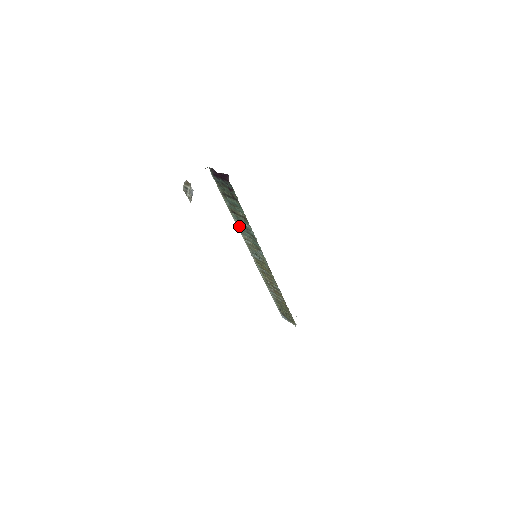
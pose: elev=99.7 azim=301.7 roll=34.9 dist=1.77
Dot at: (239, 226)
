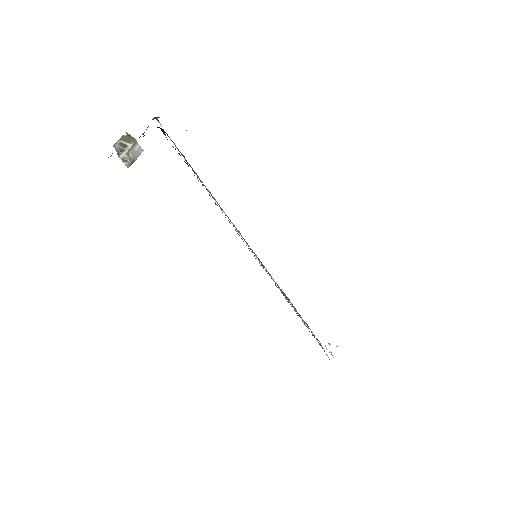
Dot at: occluded
